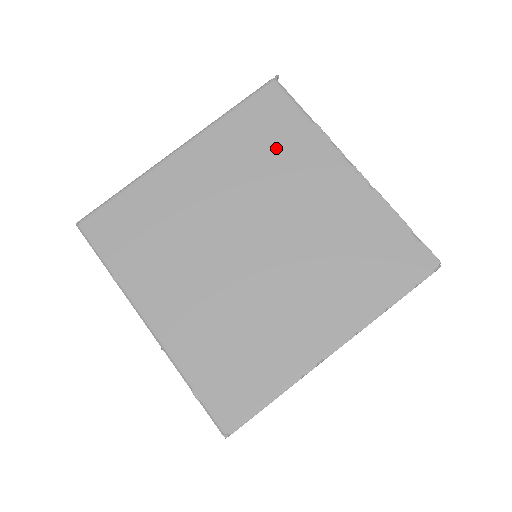
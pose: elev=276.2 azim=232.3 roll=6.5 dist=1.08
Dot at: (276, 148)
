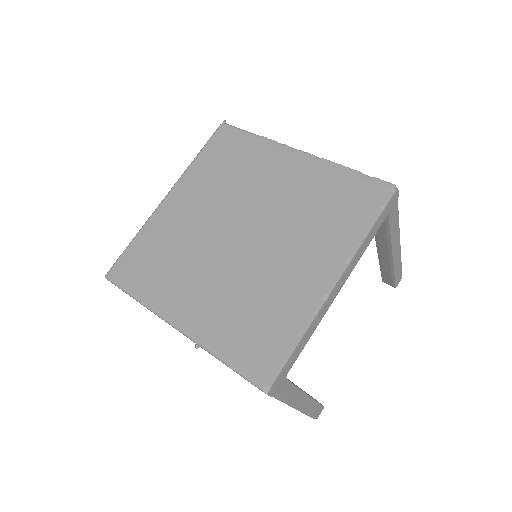
Dot at: (238, 164)
